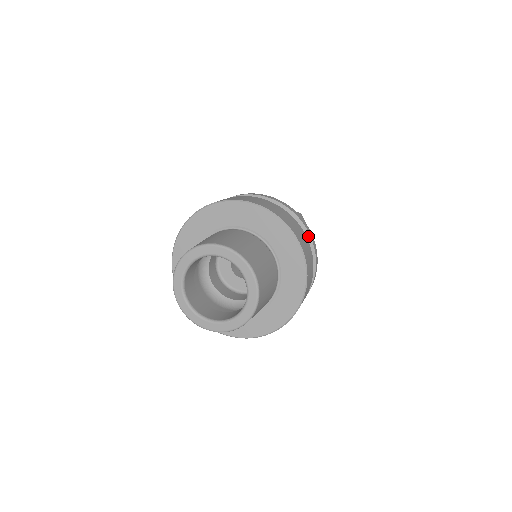
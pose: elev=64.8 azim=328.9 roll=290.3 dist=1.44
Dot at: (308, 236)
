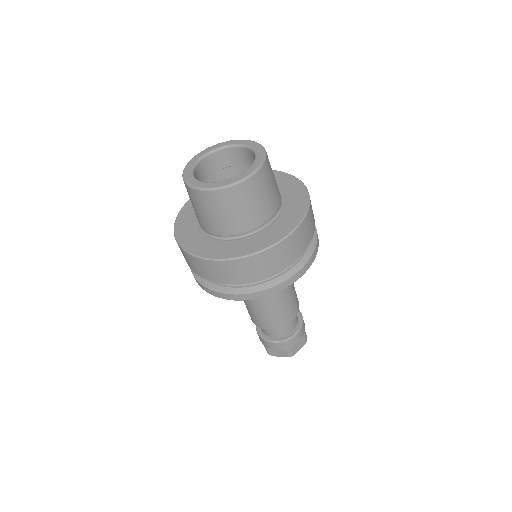
Dot at: occluded
